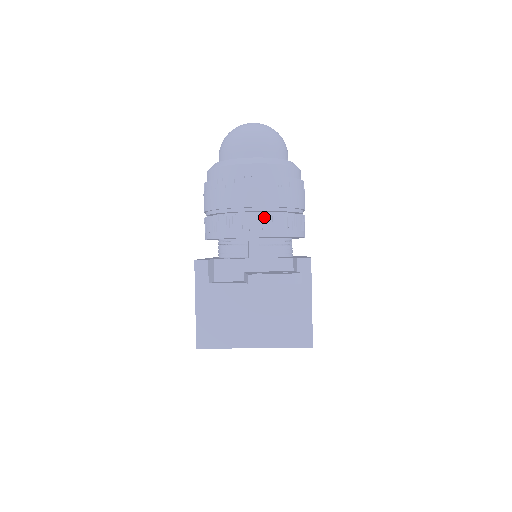
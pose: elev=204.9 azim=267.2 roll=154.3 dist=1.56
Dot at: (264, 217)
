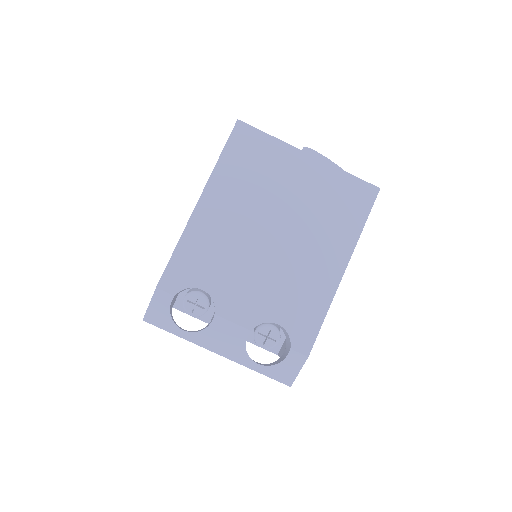
Dot at: occluded
